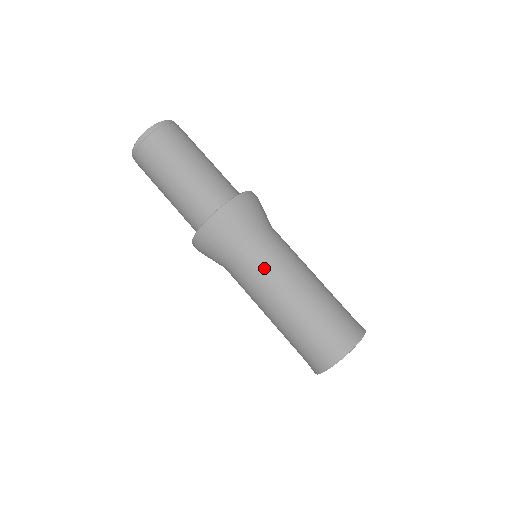
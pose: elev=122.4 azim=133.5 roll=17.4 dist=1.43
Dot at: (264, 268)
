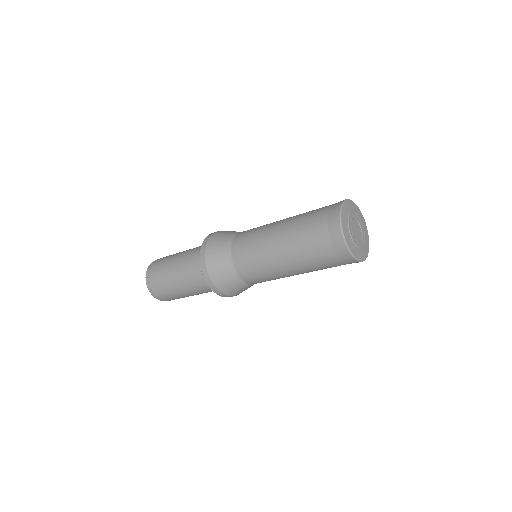
Dot at: (251, 252)
